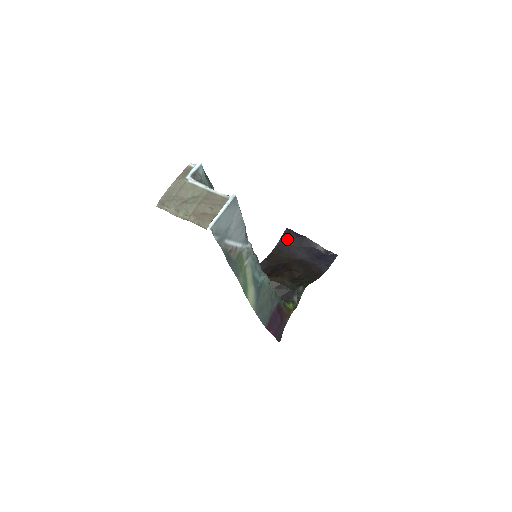
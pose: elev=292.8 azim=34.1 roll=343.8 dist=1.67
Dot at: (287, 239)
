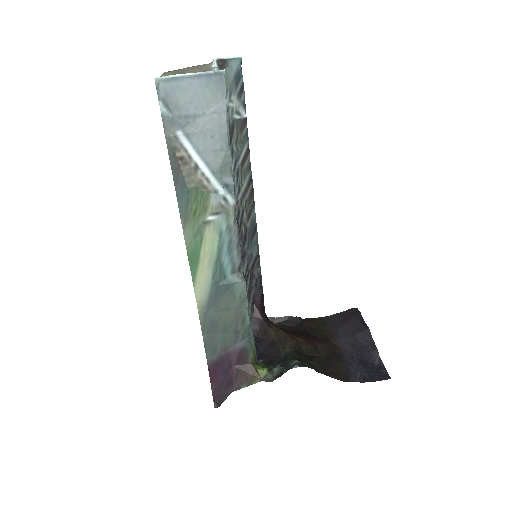
Dot at: (345, 317)
